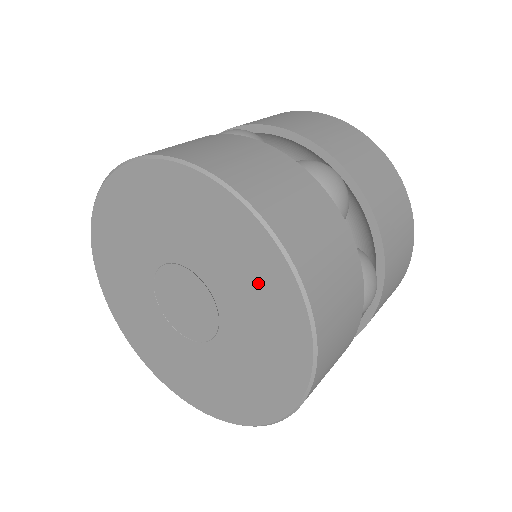
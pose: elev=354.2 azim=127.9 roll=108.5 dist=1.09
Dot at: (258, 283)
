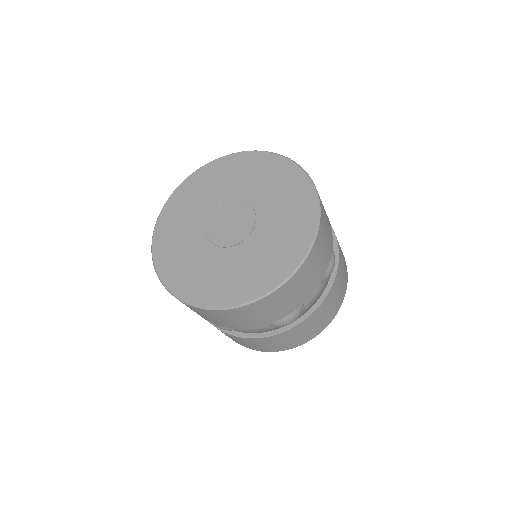
Dot at: (290, 195)
